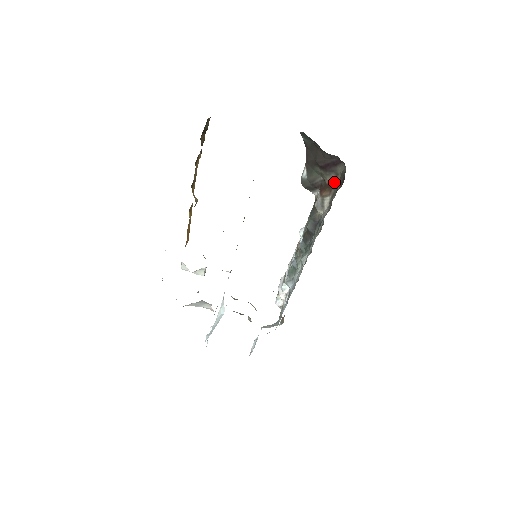
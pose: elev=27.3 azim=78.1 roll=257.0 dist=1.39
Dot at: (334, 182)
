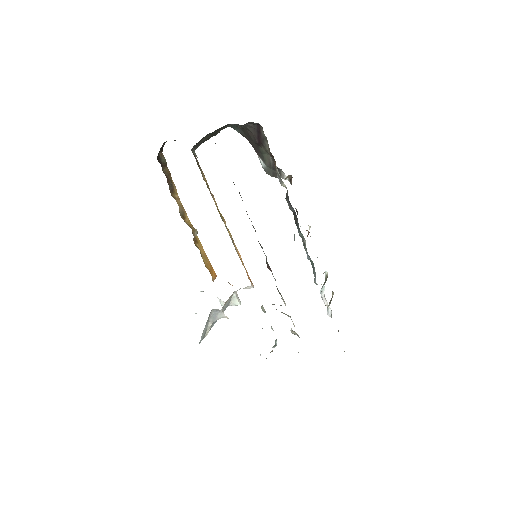
Dot at: (269, 148)
